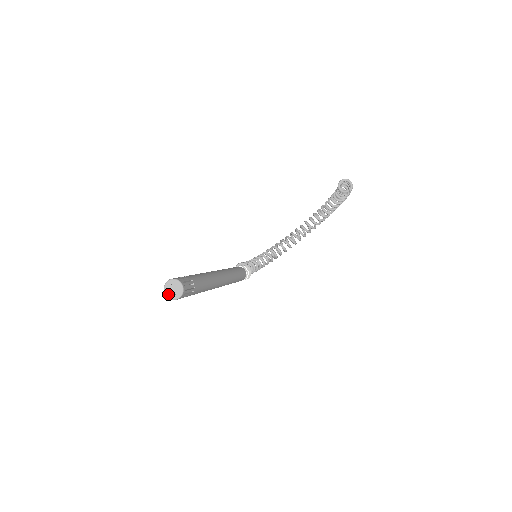
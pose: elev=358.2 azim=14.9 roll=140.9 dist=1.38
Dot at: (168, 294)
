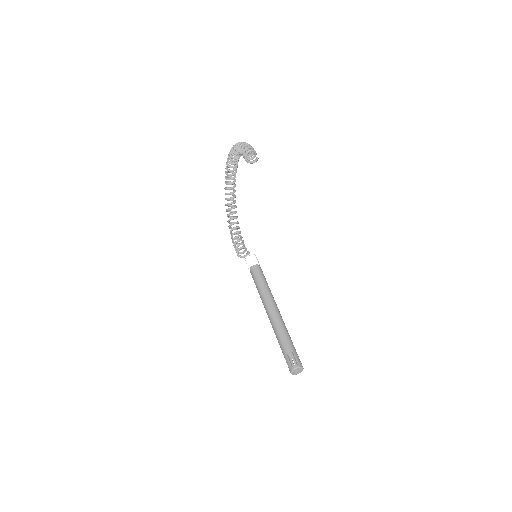
Dot at: occluded
